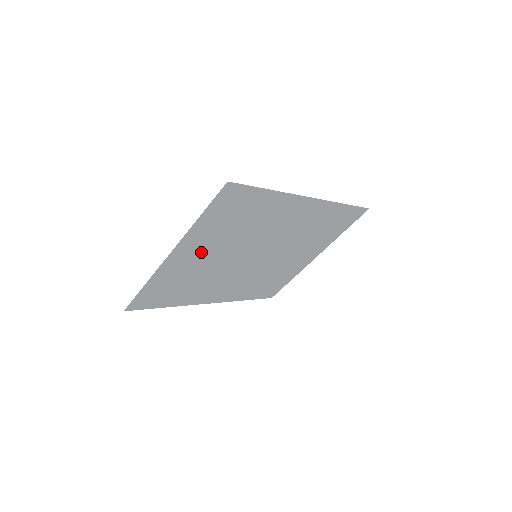
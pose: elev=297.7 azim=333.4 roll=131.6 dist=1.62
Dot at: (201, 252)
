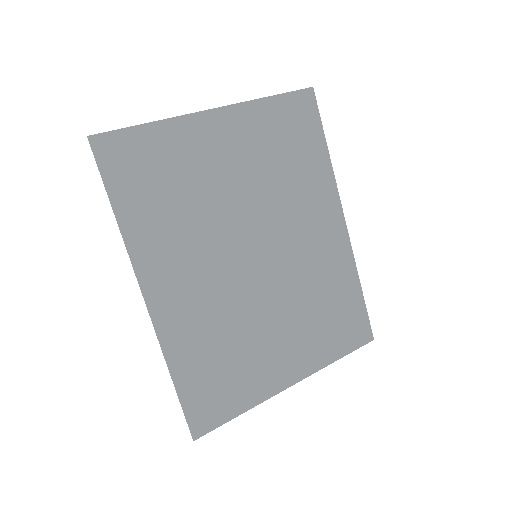
Dot at: (231, 154)
